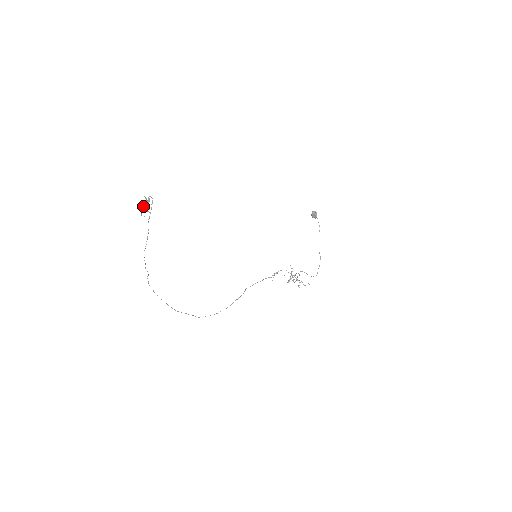
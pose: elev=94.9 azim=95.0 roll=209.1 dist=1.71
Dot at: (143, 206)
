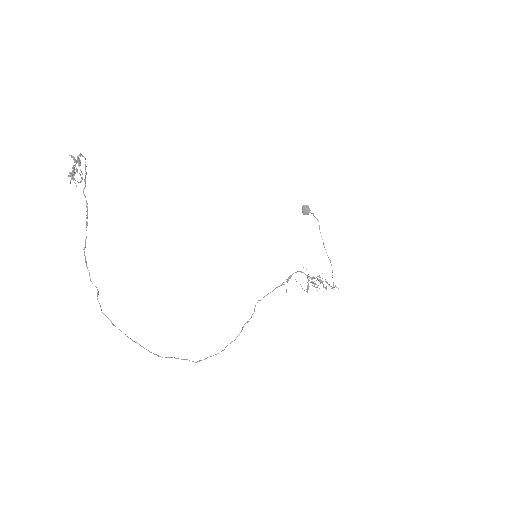
Dot at: occluded
